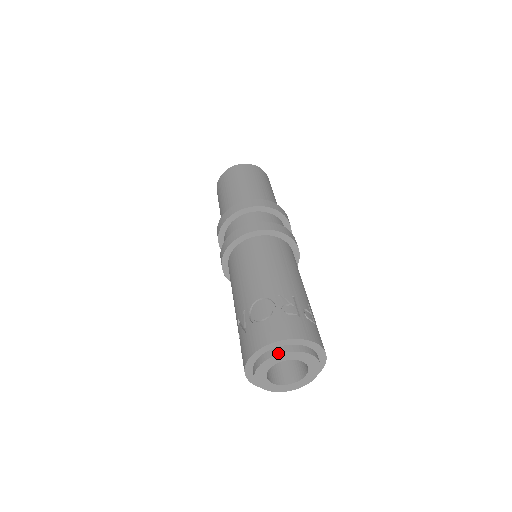
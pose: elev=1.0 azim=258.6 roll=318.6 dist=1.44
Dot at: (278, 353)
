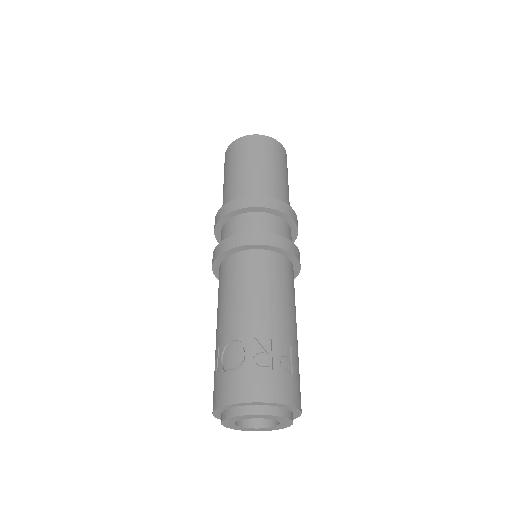
Dot at: (241, 414)
